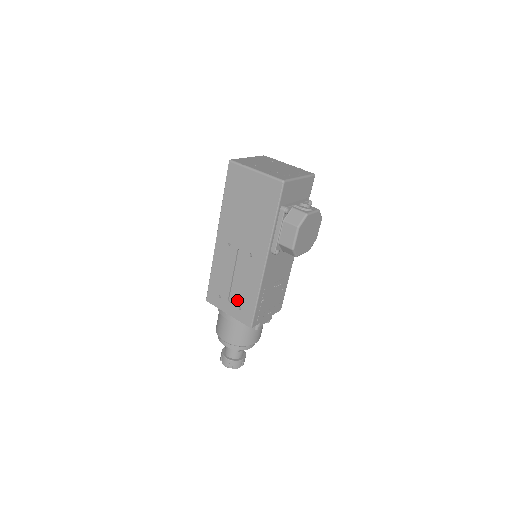
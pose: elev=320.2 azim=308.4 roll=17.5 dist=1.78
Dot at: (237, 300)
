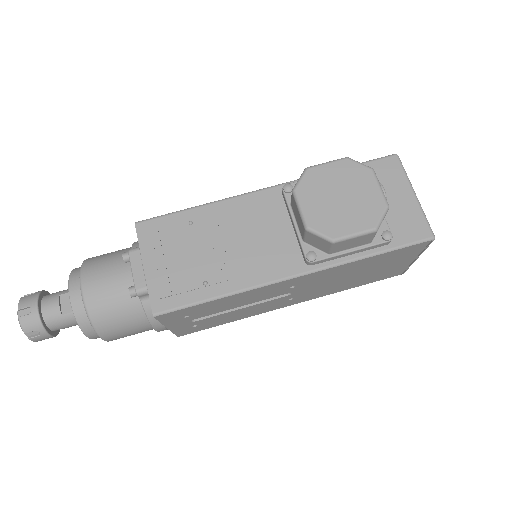
Dot at: occluded
